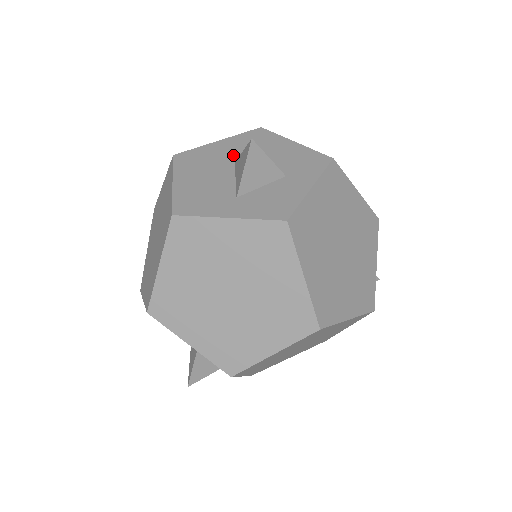
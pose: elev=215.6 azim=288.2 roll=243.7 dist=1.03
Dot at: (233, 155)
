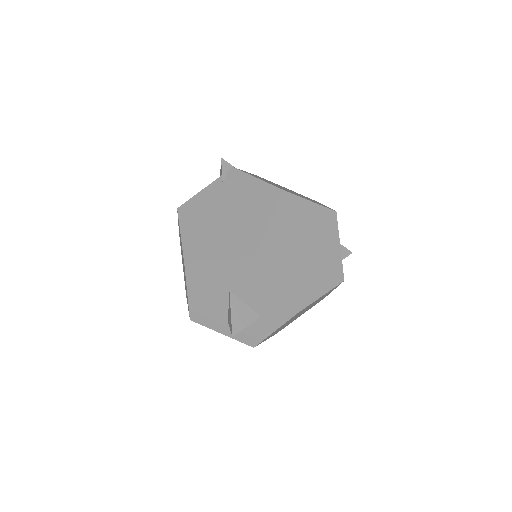
Dot at: (229, 282)
